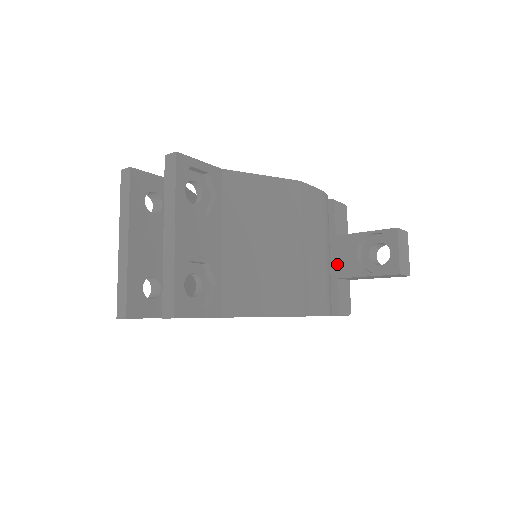
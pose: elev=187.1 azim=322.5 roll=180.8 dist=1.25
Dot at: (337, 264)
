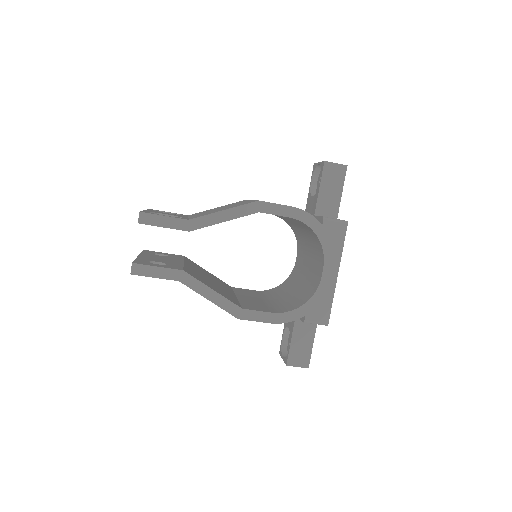
Dot at: occluded
